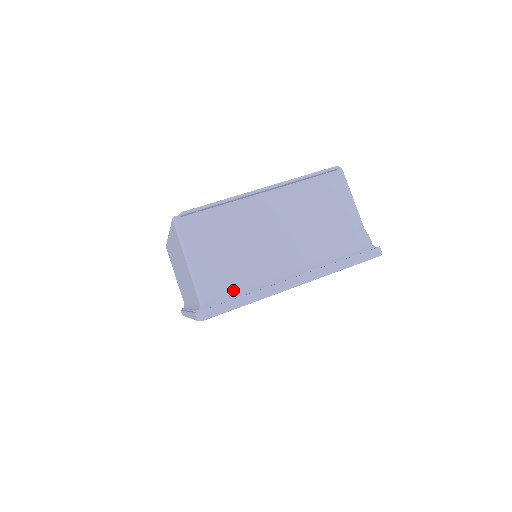
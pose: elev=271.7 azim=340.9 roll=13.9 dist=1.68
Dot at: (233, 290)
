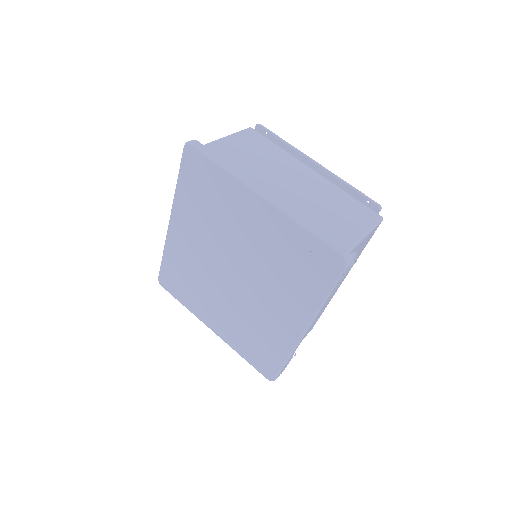
Dot at: occluded
